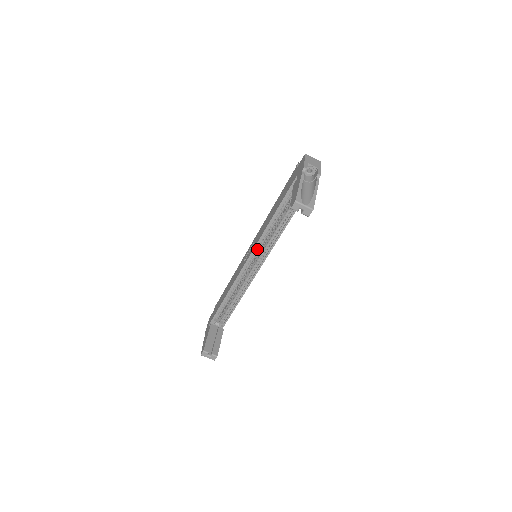
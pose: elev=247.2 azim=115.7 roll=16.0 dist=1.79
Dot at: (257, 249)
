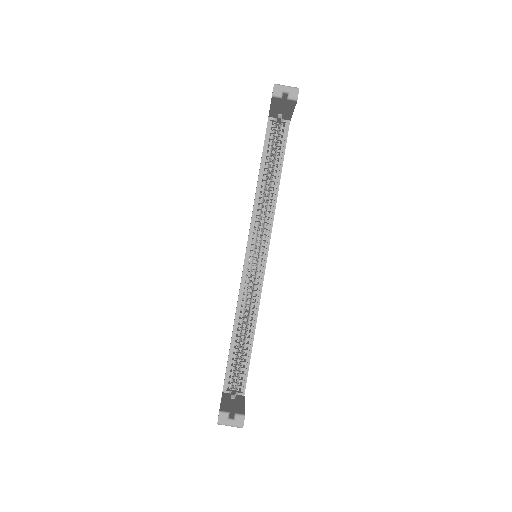
Dot at: (254, 236)
